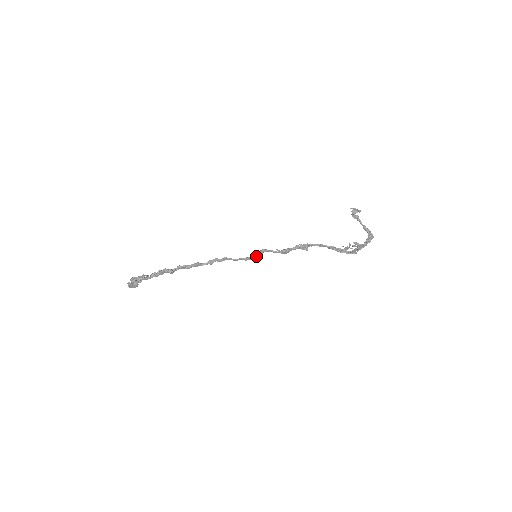
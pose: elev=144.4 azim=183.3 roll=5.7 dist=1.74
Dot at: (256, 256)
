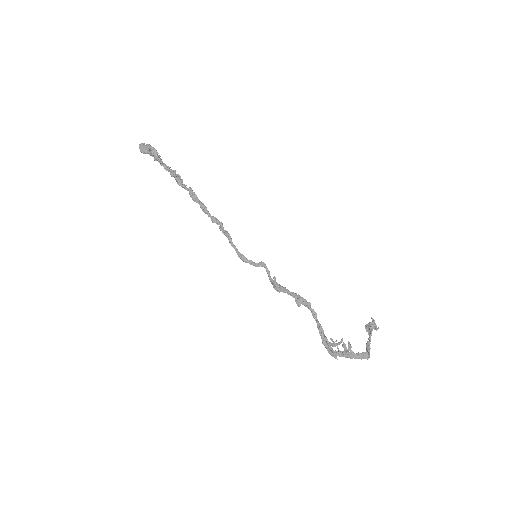
Dot at: (251, 263)
